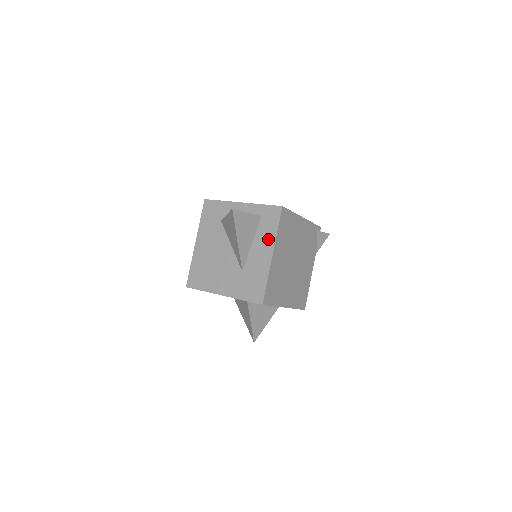
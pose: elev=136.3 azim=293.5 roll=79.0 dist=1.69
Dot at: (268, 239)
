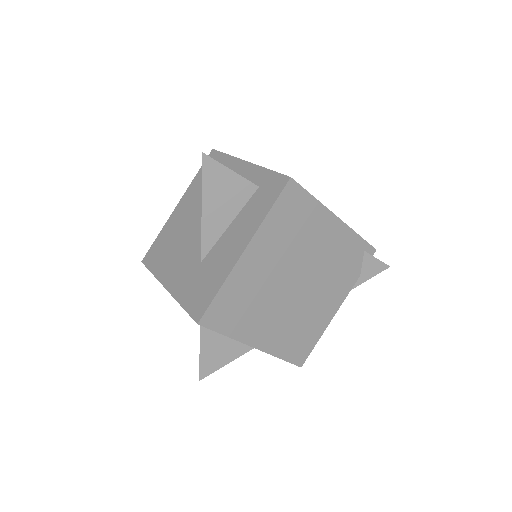
Dot at: (250, 224)
